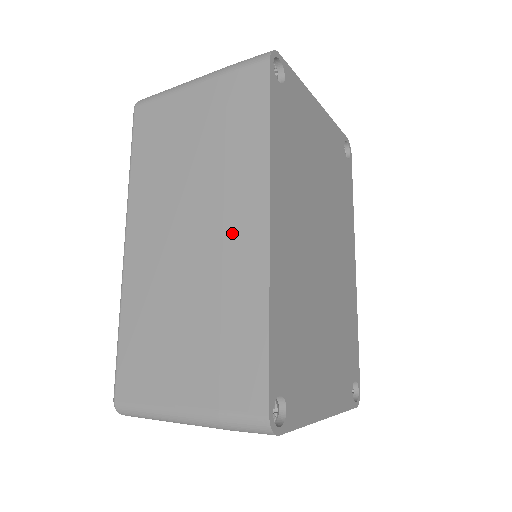
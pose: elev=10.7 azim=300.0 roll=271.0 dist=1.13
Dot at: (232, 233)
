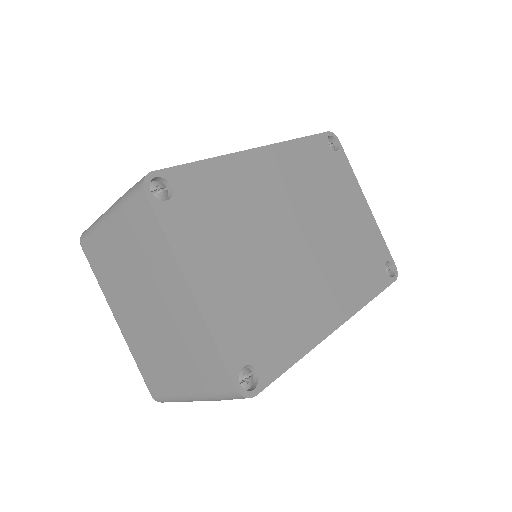
Dot at: occluded
